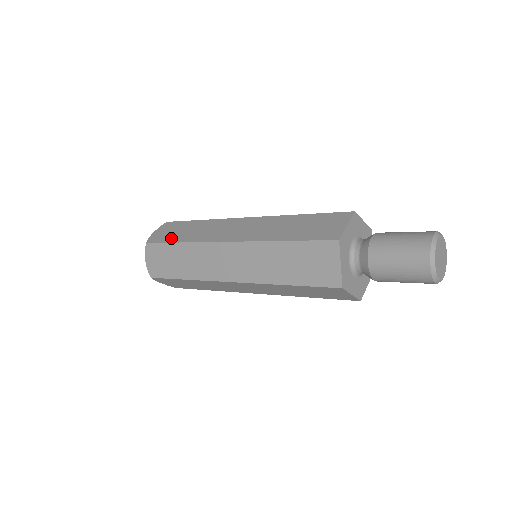
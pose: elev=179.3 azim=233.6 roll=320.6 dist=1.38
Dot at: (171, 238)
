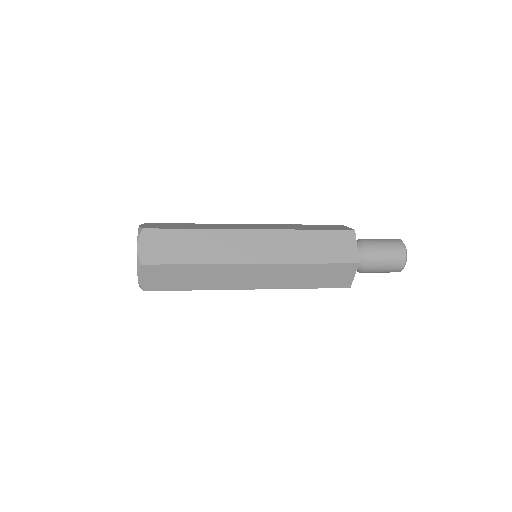
Dot at: (176, 227)
